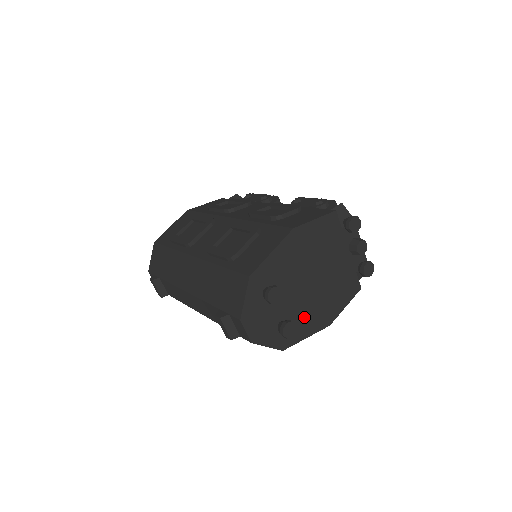
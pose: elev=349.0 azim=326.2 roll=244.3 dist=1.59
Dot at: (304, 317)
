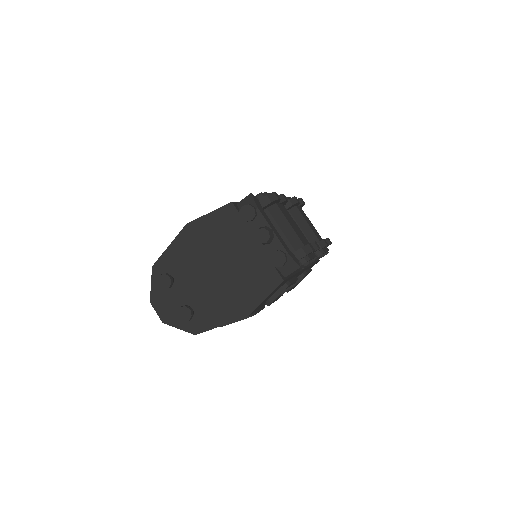
Dot at: (213, 306)
